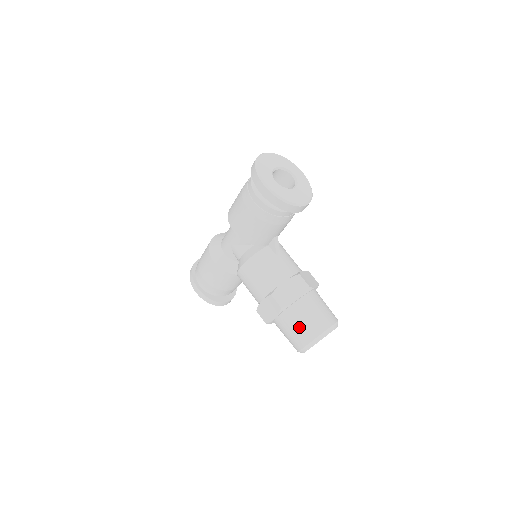
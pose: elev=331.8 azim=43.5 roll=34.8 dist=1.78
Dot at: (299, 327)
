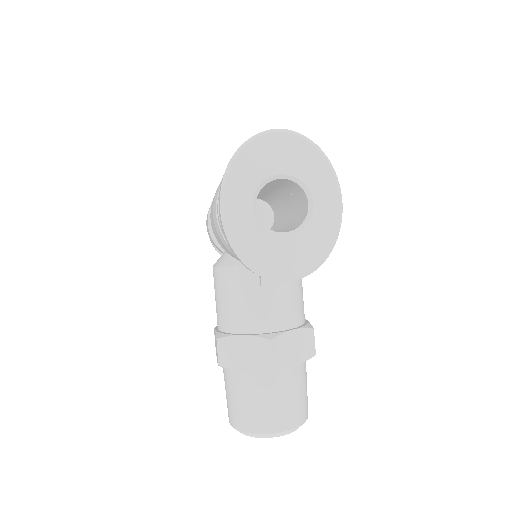
Dot at: (233, 401)
